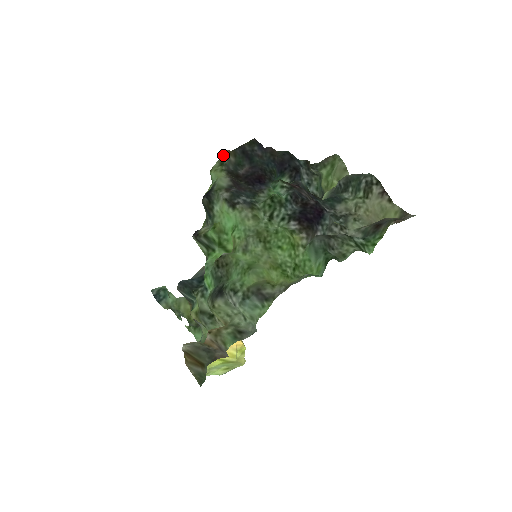
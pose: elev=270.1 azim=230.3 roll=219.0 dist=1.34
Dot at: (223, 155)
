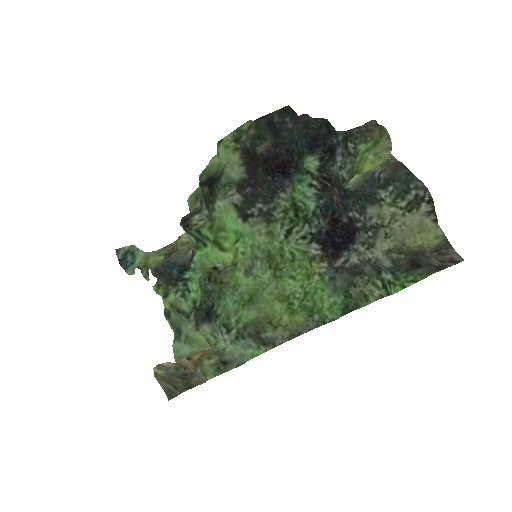
Dot at: (241, 128)
